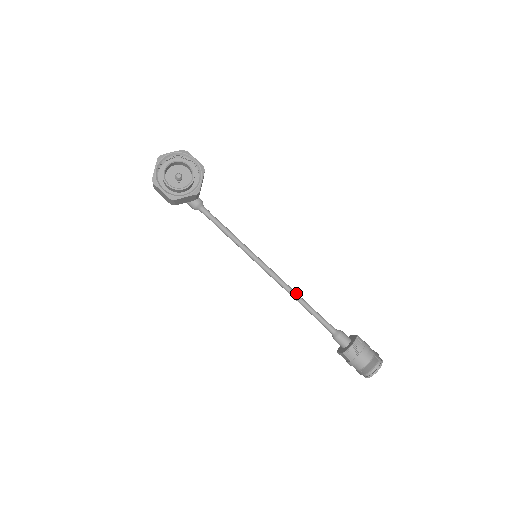
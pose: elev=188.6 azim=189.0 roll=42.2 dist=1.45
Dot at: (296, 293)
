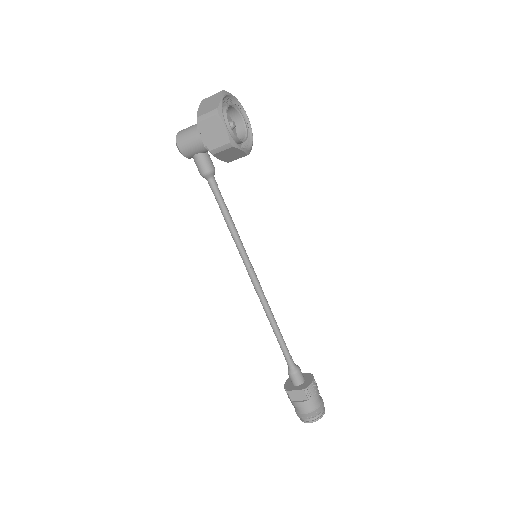
Dot at: (272, 313)
